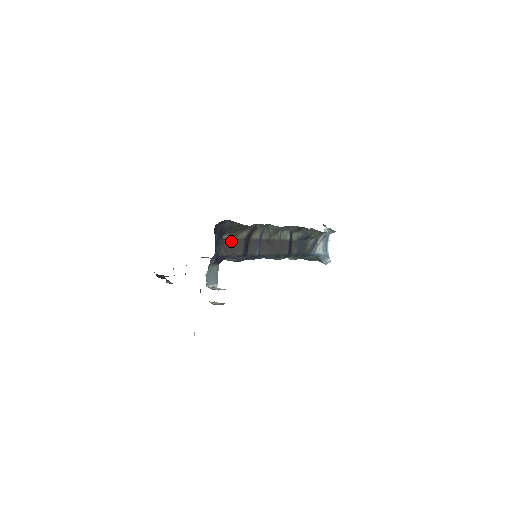
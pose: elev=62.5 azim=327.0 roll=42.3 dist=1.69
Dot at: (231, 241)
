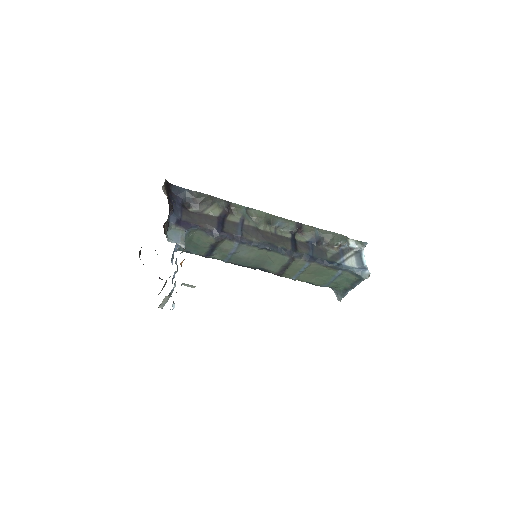
Dot at: (199, 215)
